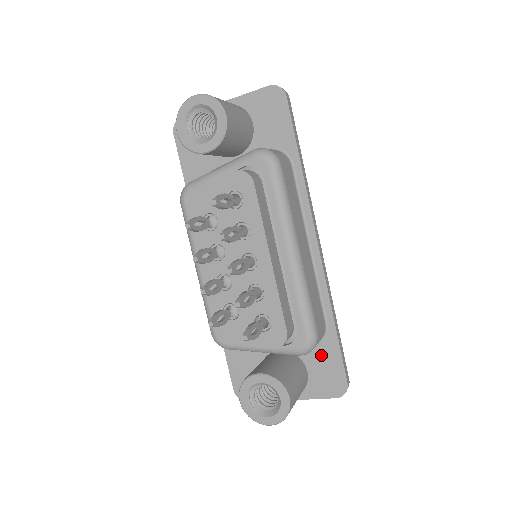
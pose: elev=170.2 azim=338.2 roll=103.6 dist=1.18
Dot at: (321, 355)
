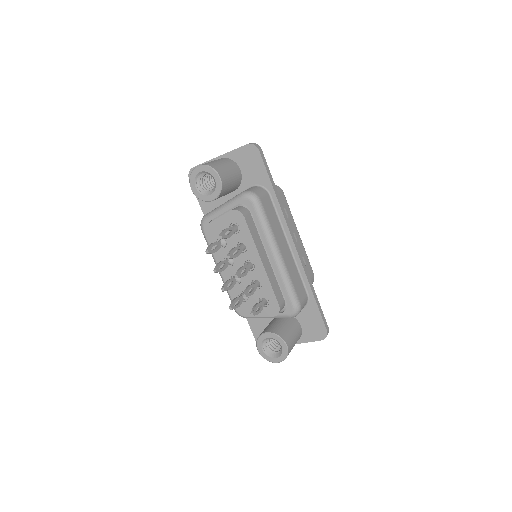
Dot at: (308, 314)
